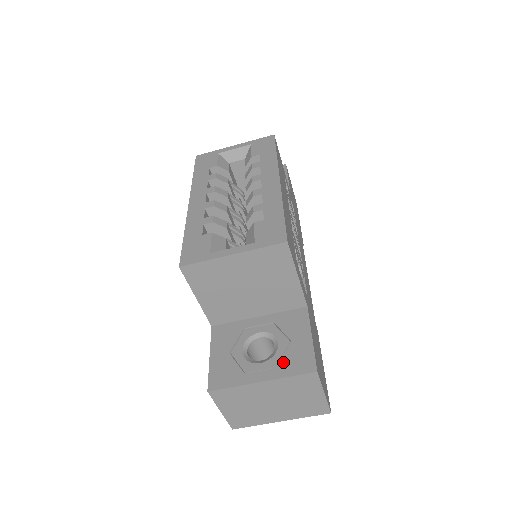
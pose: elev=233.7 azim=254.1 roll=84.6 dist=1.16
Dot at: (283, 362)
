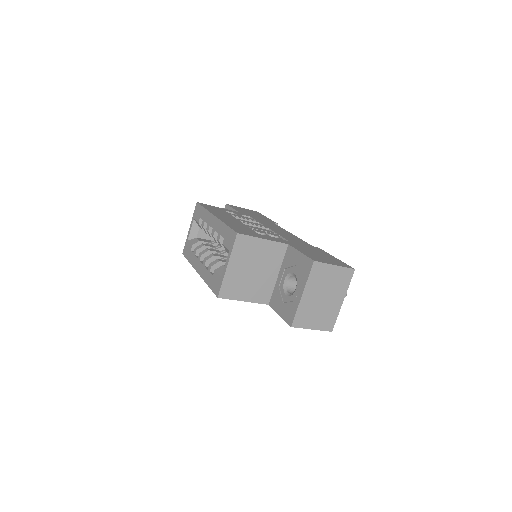
Dot at: (301, 276)
